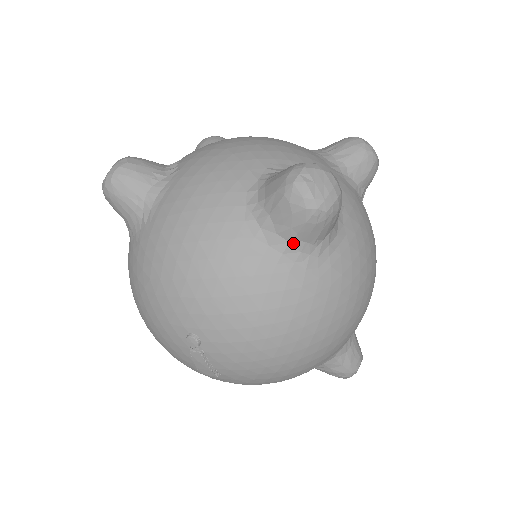
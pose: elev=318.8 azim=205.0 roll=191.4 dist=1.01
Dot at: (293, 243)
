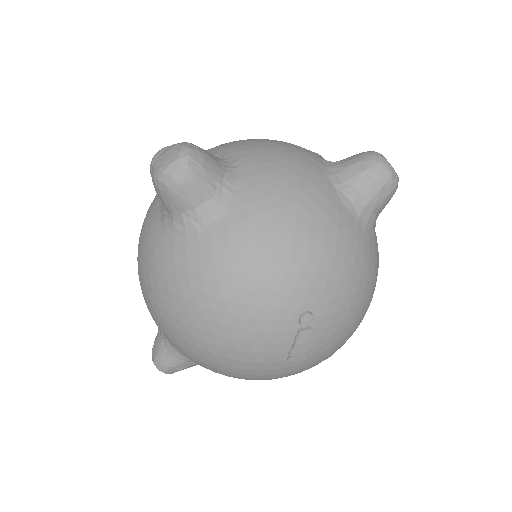
Dot at: (372, 215)
